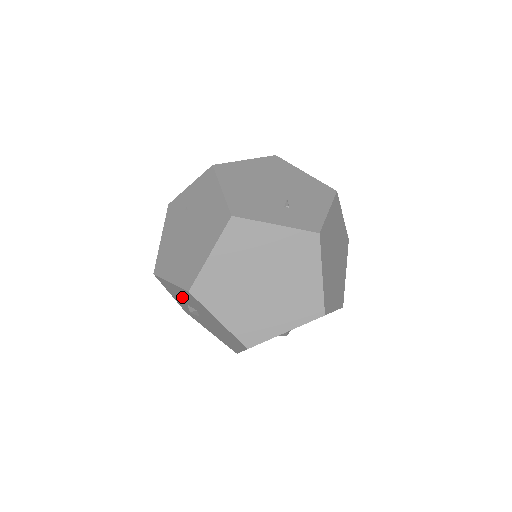
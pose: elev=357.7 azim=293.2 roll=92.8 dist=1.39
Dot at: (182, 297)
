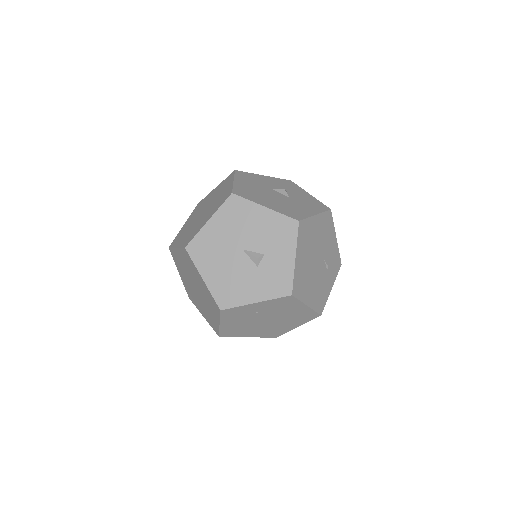
Dot at: occluded
